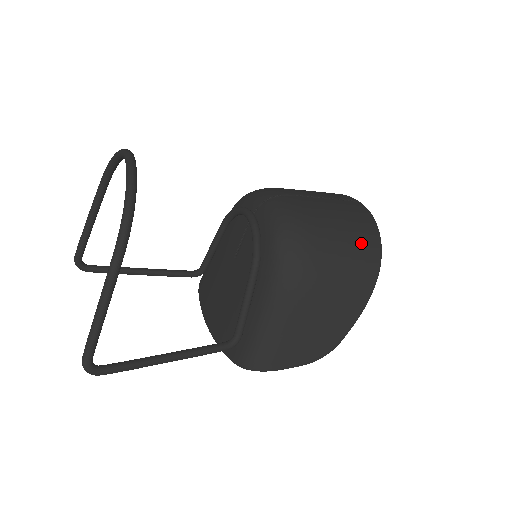
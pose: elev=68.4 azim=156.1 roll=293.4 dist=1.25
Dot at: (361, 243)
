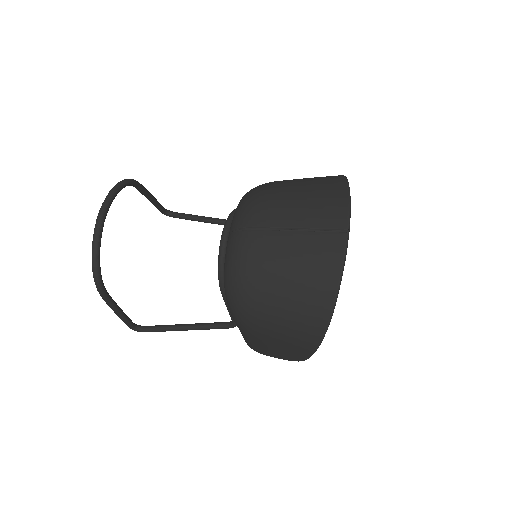
Dot at: (307, 302)
